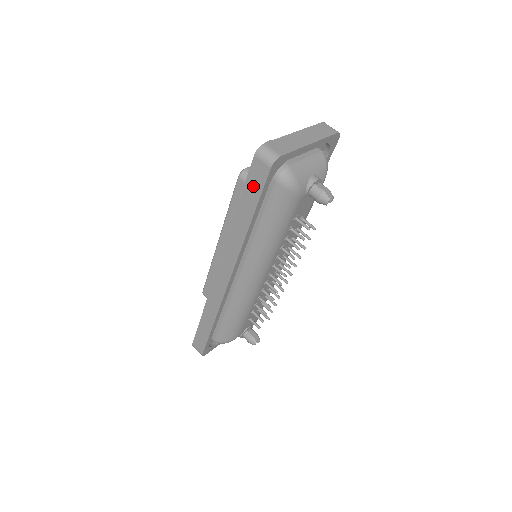
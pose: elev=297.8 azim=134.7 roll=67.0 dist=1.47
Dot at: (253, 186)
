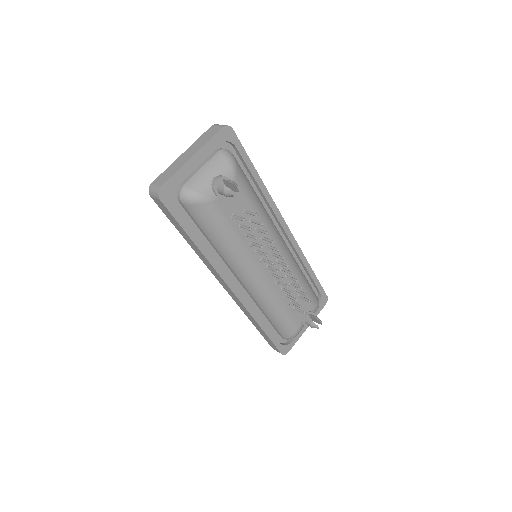
Dot at: (170, 217)
